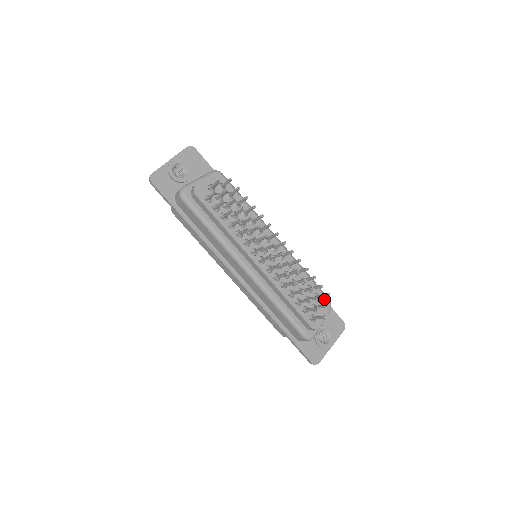
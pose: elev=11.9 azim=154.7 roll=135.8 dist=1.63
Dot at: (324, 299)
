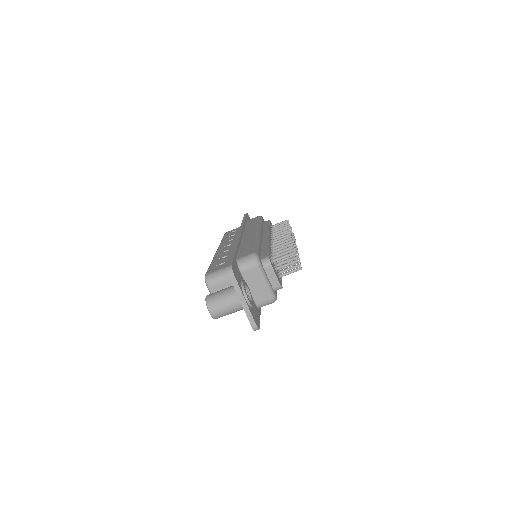
Dot at: (281, 284)
